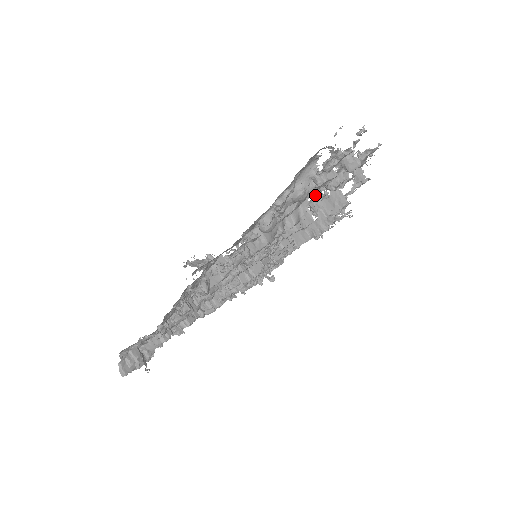
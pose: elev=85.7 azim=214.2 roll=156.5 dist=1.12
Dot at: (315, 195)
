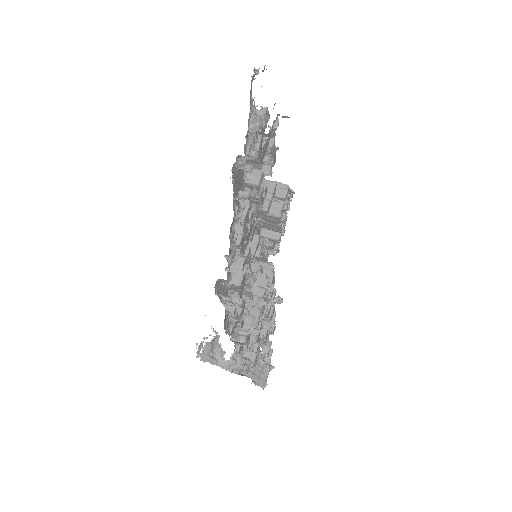
Dot at: occluded
